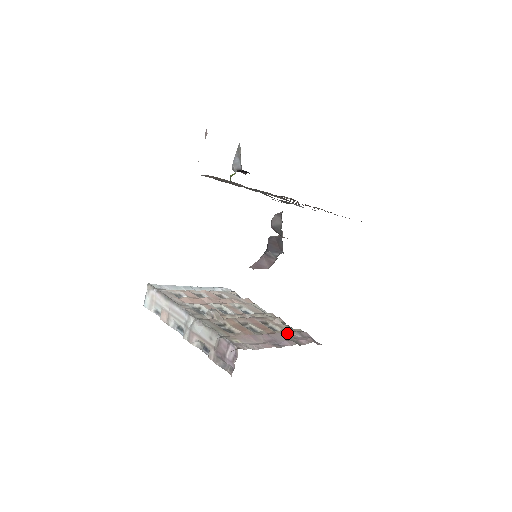
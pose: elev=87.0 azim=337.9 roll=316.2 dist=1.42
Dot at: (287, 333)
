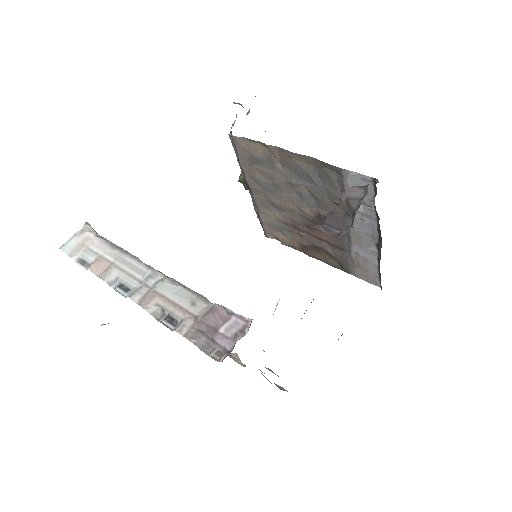
Dot at: (259, 369)
